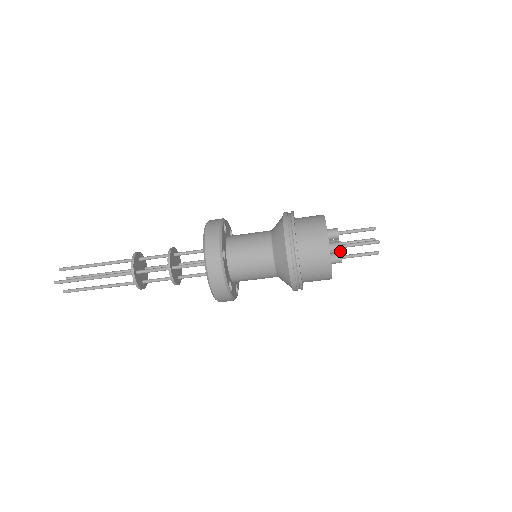
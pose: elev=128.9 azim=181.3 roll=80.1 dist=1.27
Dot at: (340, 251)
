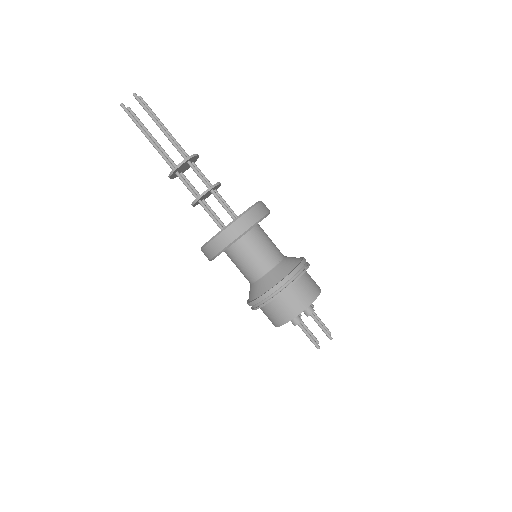
Dot at: (294, 324)
